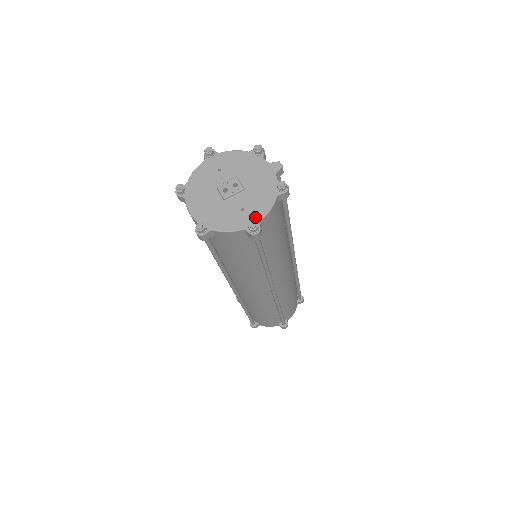
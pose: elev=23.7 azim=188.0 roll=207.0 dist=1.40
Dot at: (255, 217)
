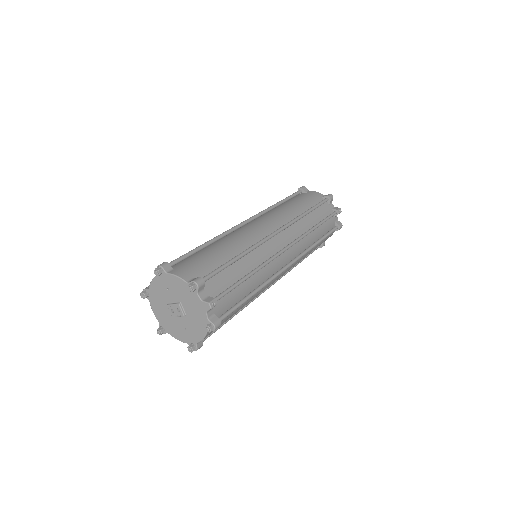
Dot at: (193, 339)
